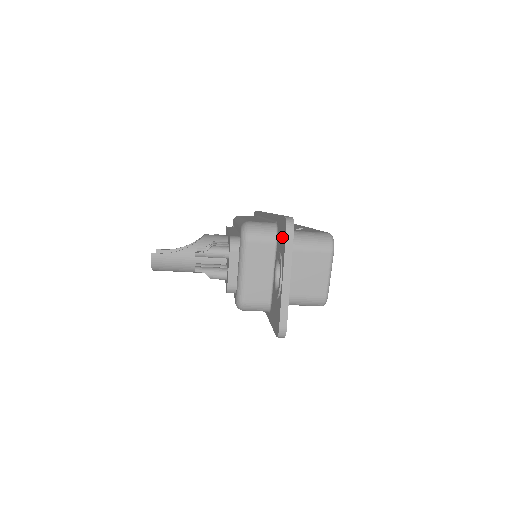
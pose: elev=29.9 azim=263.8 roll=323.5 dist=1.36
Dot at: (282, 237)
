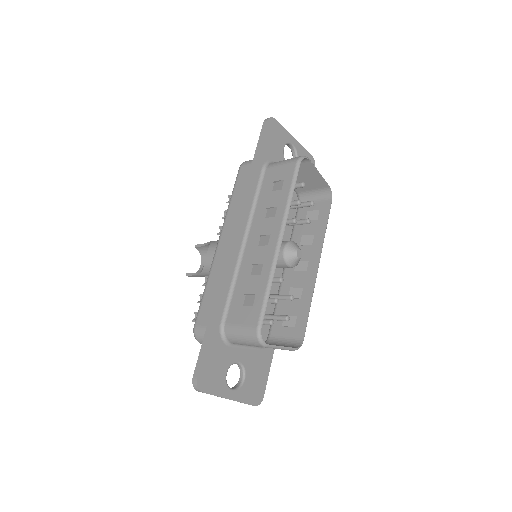
Dot at: occluded
